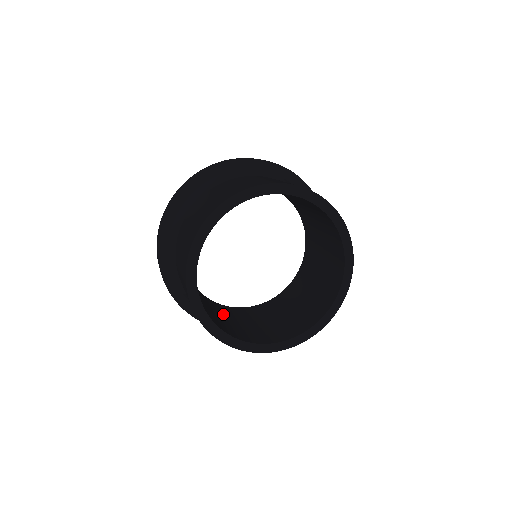
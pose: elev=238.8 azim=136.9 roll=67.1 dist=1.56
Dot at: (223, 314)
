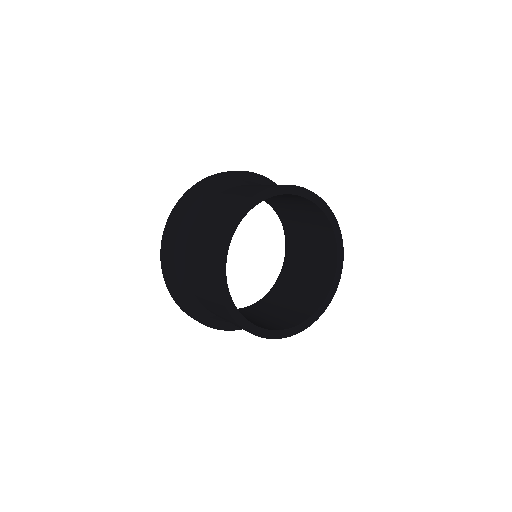
Dot at: occluded
